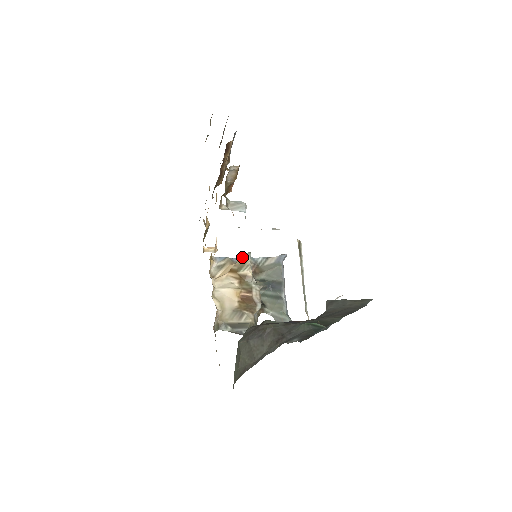
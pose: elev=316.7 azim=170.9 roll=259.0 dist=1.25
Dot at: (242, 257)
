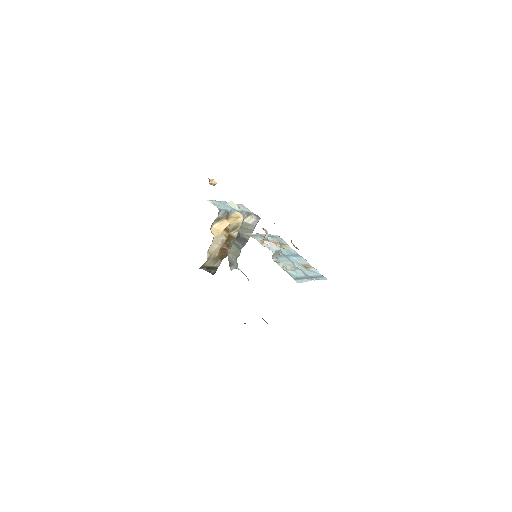
Dot at: (238, 222)
